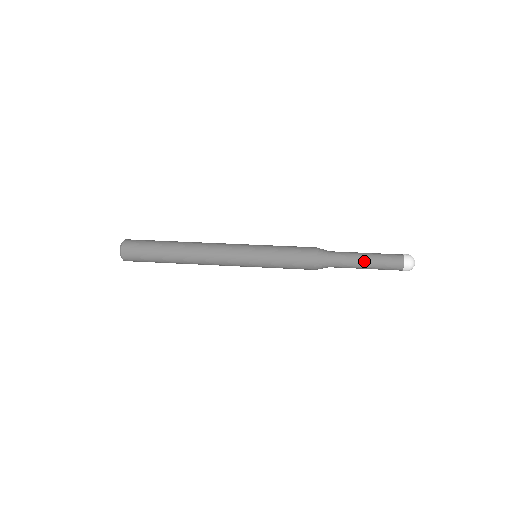
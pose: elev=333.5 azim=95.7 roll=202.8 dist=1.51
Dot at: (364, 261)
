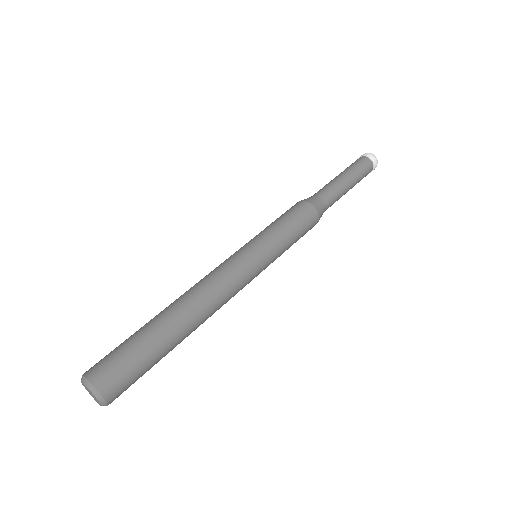
Dot at: (345, 180)
